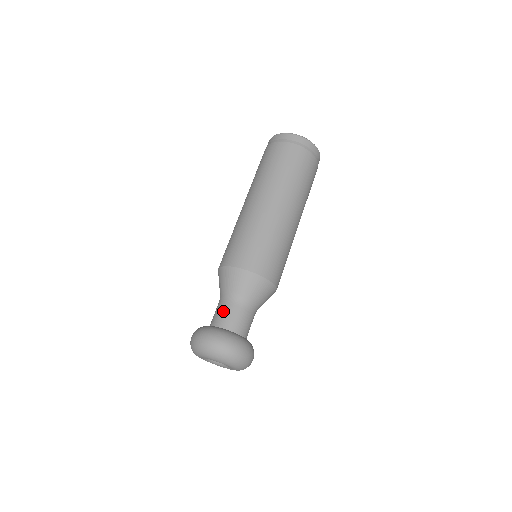
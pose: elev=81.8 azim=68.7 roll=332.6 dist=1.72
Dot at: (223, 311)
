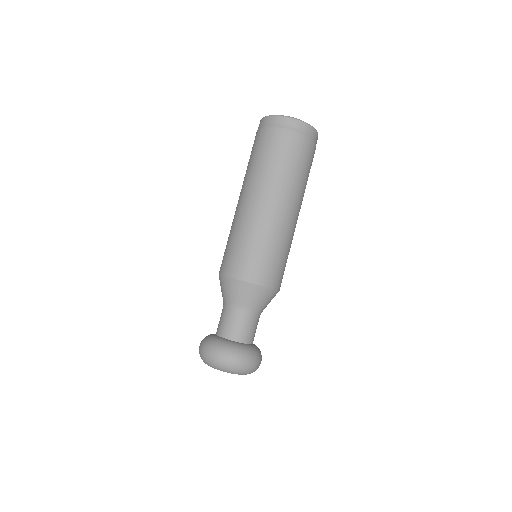
Dot at: (232, 323)
